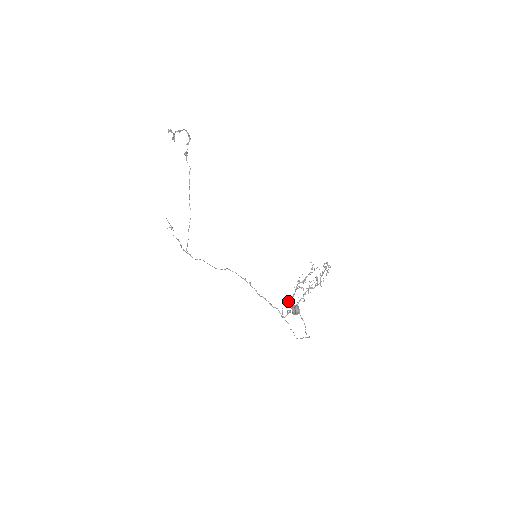
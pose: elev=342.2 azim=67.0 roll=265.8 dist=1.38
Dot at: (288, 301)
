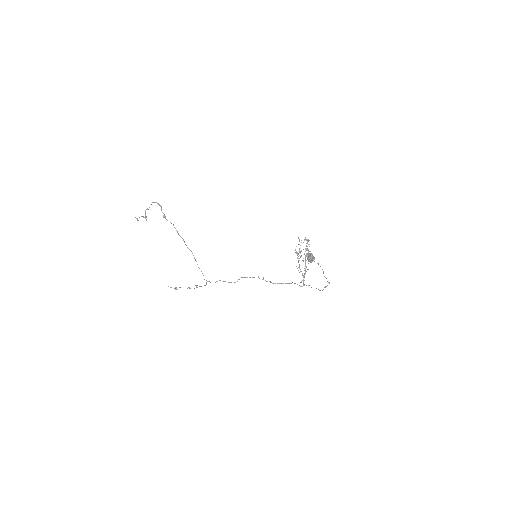
Dot at: occluded
